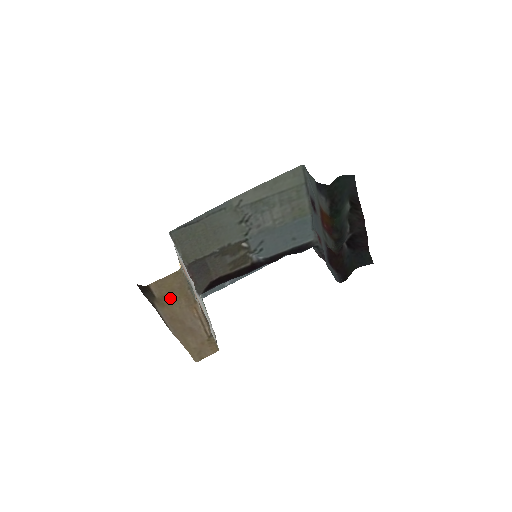
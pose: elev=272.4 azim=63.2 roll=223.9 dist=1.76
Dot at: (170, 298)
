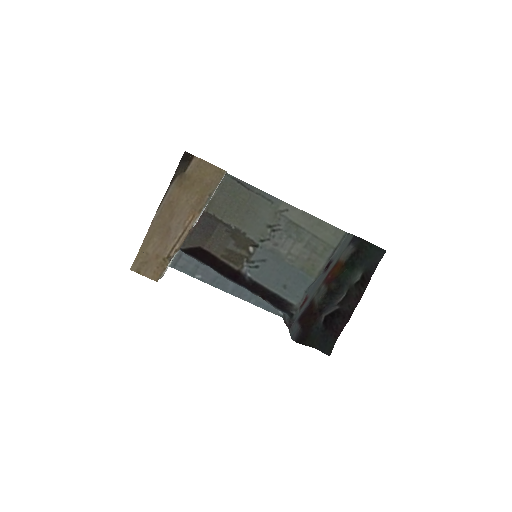
Dot at: (191, 185)
